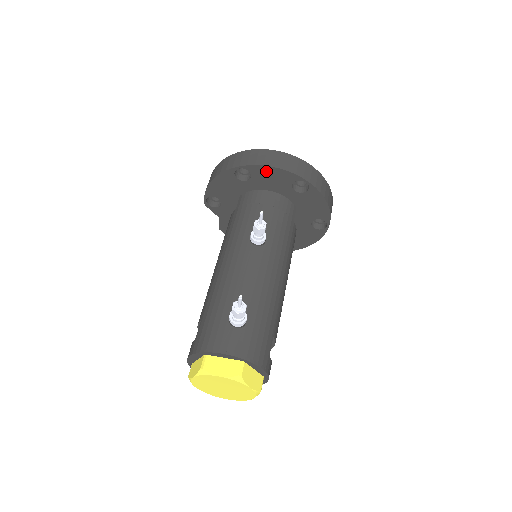
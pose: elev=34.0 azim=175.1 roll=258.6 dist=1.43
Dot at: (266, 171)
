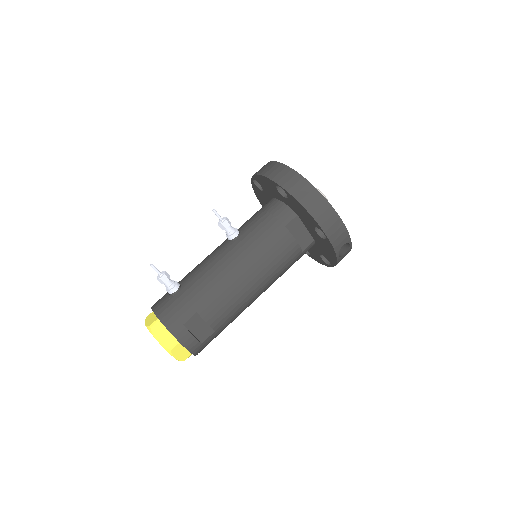
Dot at: (261, 179)
